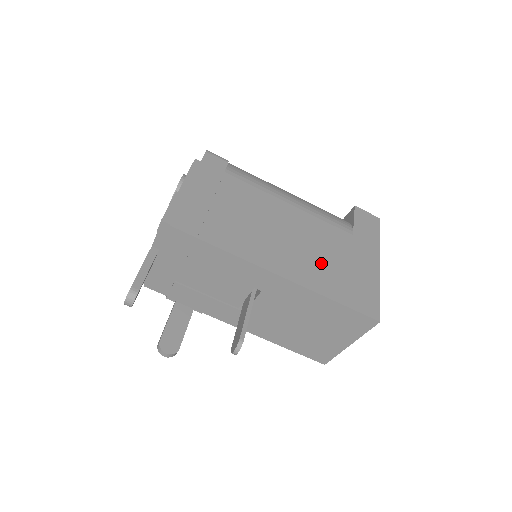
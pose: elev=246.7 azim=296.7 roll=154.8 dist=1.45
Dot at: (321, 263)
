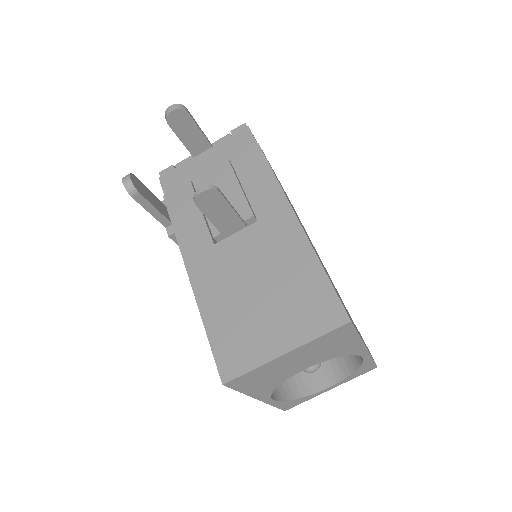
Dot at: (322, 264)
